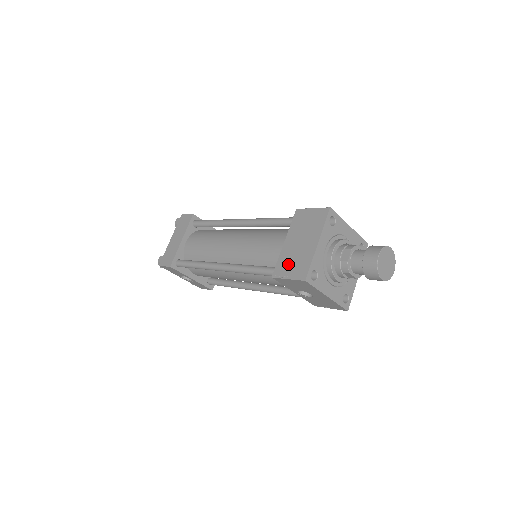
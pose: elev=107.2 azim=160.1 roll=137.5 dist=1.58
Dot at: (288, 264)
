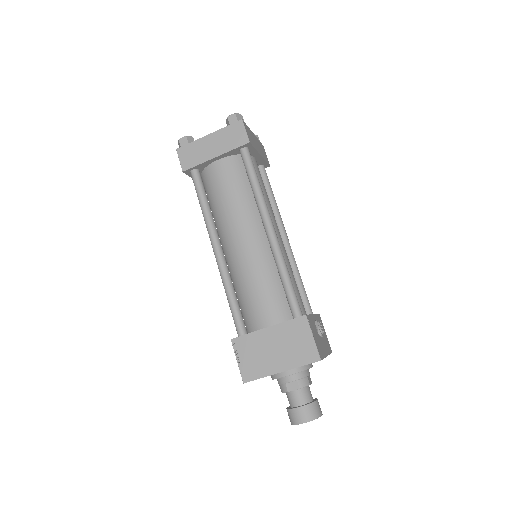
Dot at: (249, 351)
